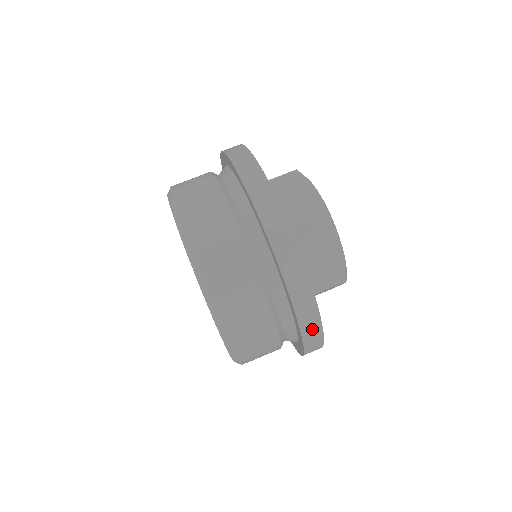
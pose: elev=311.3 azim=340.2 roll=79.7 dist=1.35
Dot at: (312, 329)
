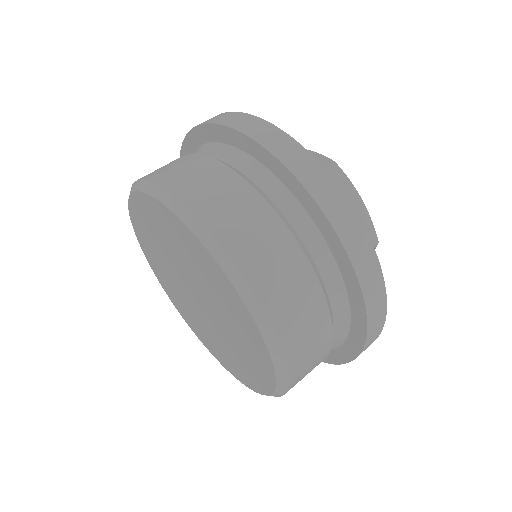
Dot at: (374, 287)
